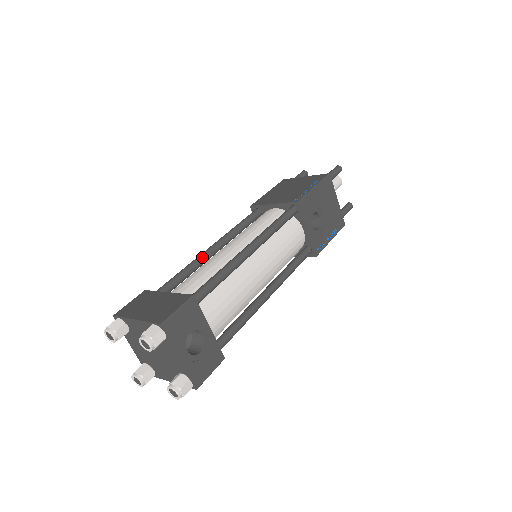
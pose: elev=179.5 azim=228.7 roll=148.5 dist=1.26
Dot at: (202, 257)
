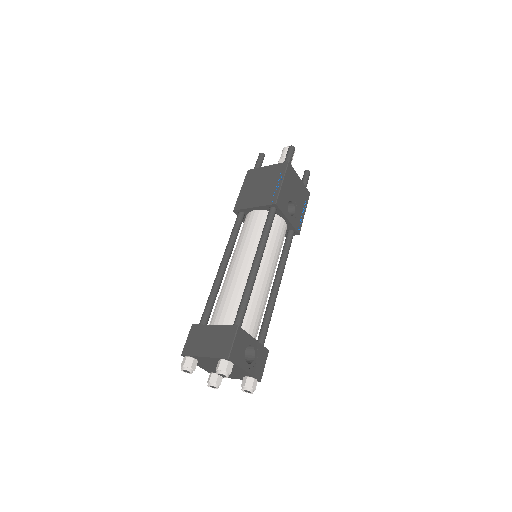
Dot at: (219, 278)
